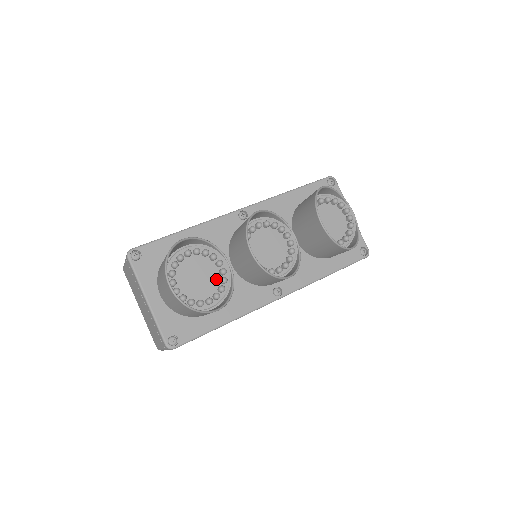
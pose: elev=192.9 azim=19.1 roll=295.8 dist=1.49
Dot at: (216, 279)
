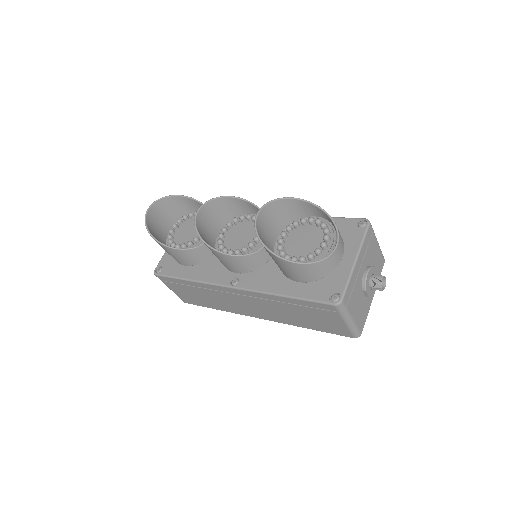
Dot at: occluded
